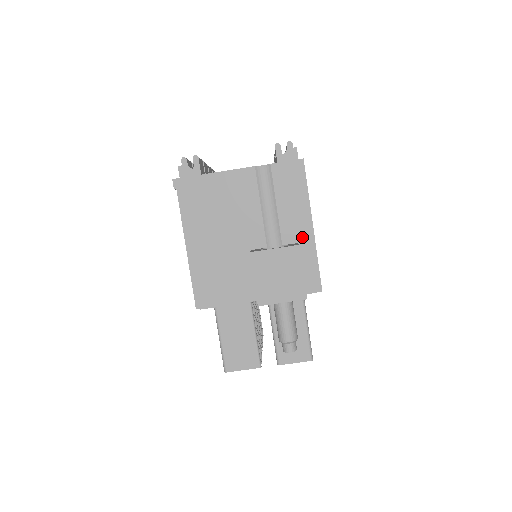
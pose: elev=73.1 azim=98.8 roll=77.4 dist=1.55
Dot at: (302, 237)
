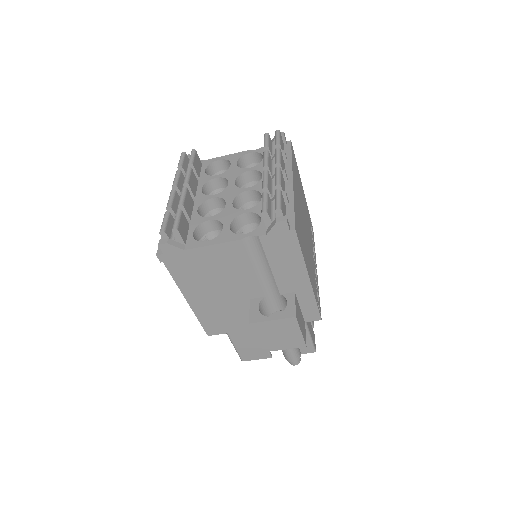
Dot at: (299, 288)
